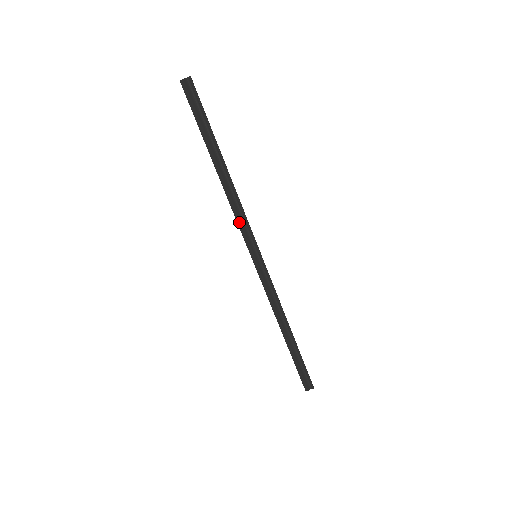
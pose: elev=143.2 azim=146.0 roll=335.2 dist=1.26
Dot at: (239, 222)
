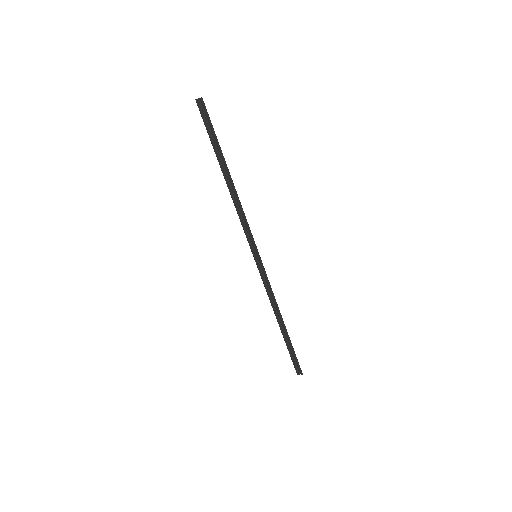
Dot at: (243, 225)
